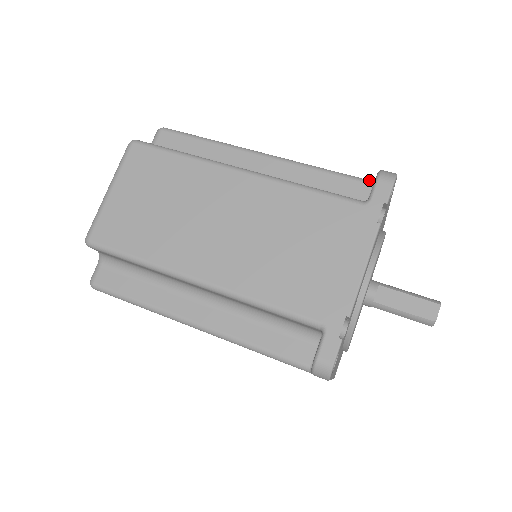
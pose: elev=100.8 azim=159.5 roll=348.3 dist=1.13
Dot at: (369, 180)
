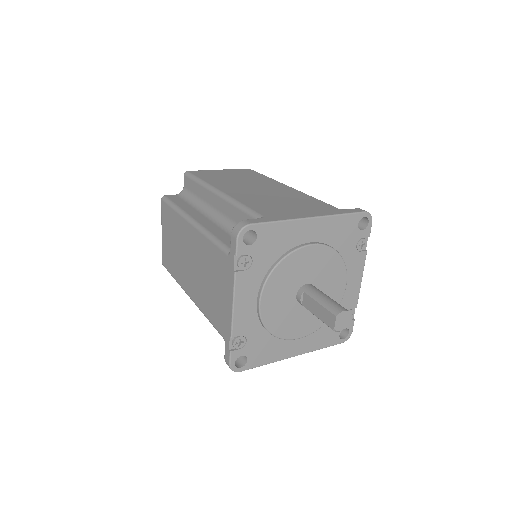
Dot at: (259, 216)
